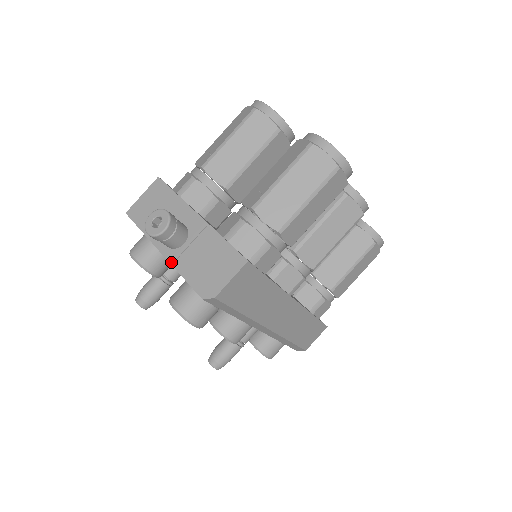
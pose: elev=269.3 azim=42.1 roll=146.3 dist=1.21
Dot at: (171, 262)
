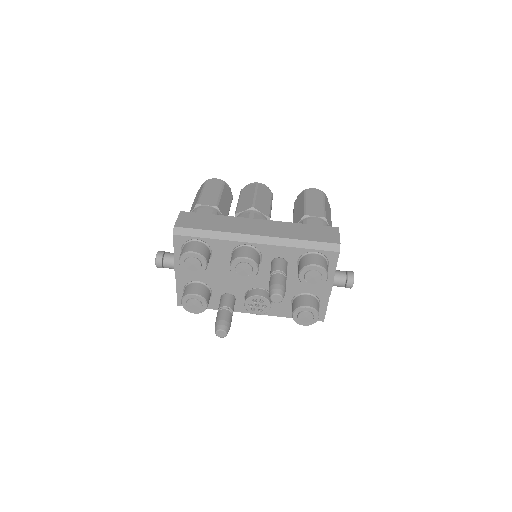
Dot at: (174, 262)
